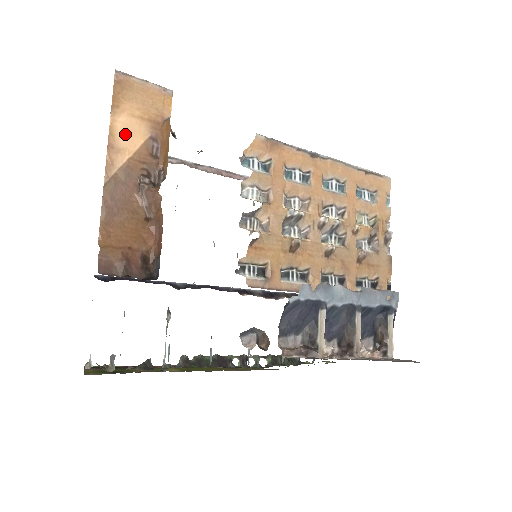
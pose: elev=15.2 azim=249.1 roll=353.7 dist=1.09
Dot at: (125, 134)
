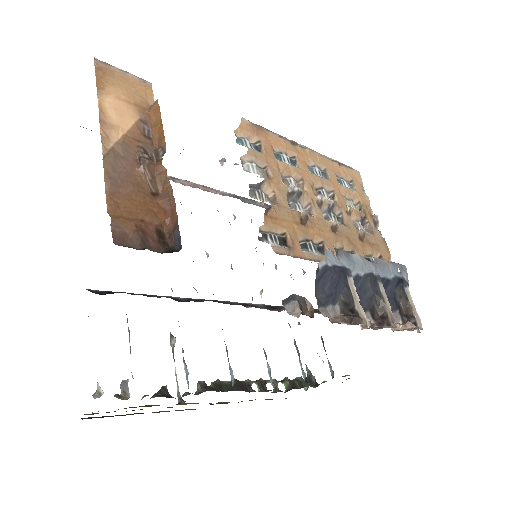
Dot at: (115, 113)
